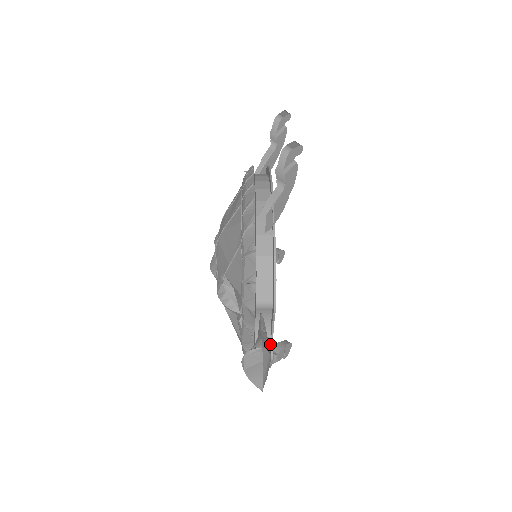
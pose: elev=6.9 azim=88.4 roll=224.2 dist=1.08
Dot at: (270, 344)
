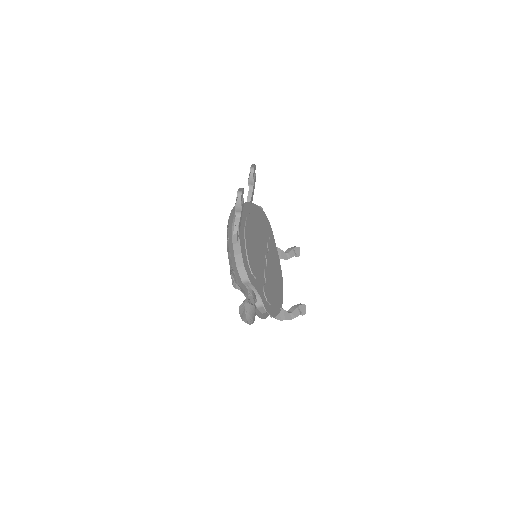
Dot at: (263, 303)
